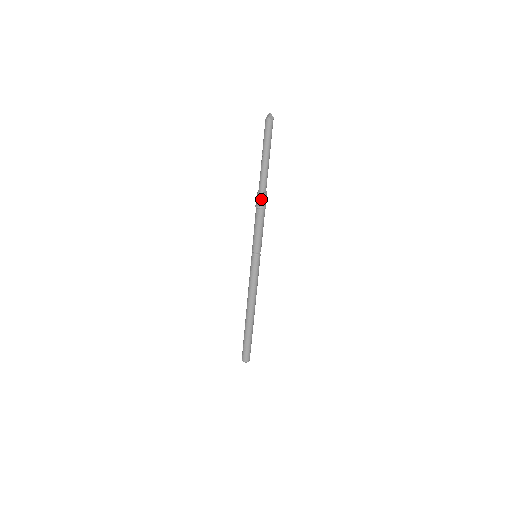
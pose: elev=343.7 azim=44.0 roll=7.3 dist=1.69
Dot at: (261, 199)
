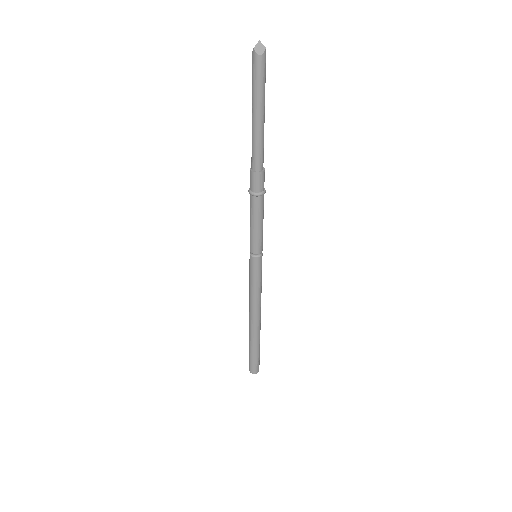
Dot at: (252, 181)
